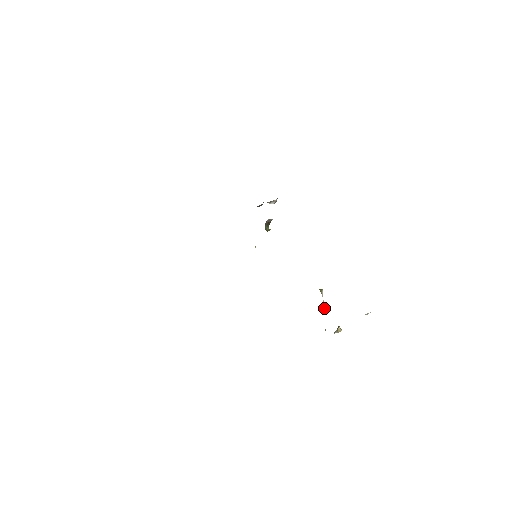
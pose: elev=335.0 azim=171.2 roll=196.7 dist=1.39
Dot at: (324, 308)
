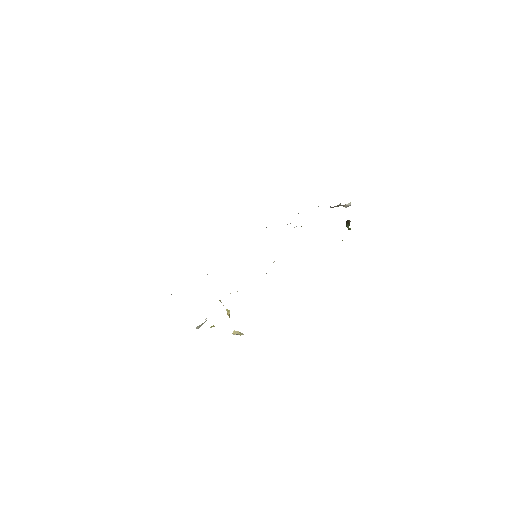
Dot at: (227, 313)
